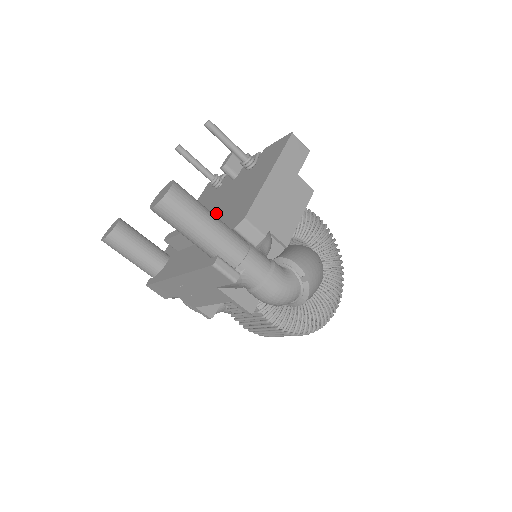
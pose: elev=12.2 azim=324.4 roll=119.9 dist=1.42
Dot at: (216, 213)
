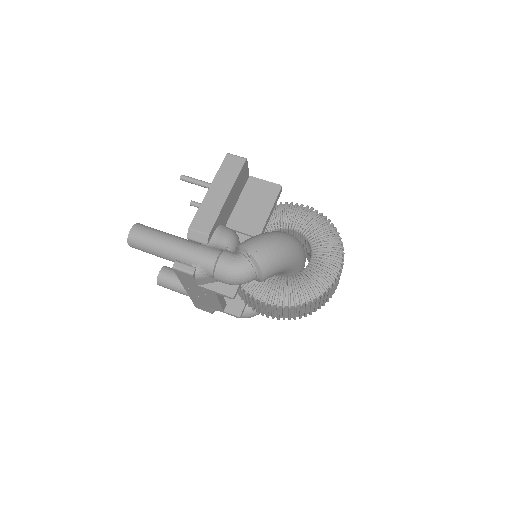
Dot at: occluded
